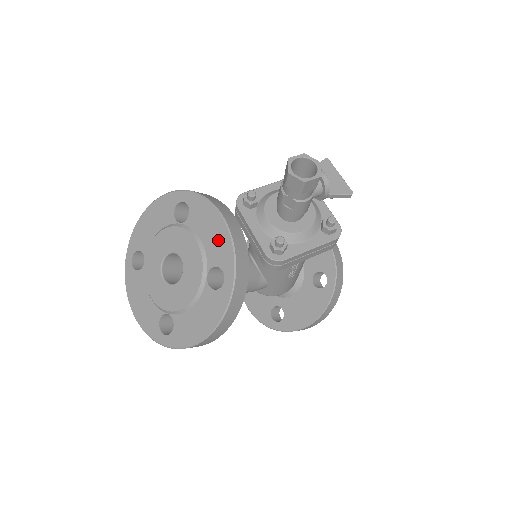
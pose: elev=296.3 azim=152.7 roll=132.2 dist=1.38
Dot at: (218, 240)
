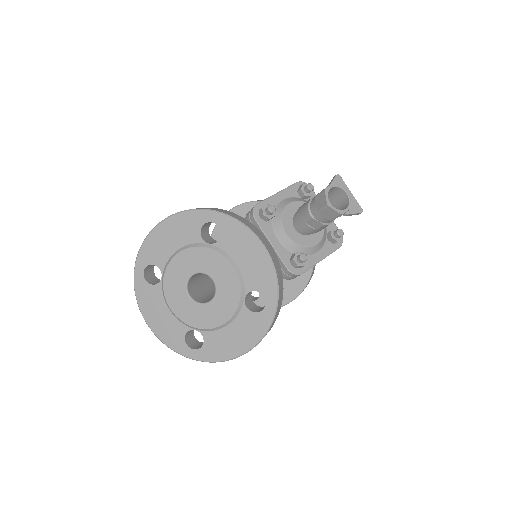
Dot at: (258, 267)
